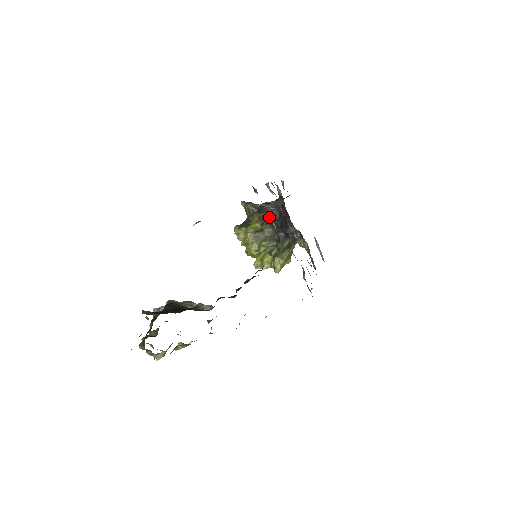
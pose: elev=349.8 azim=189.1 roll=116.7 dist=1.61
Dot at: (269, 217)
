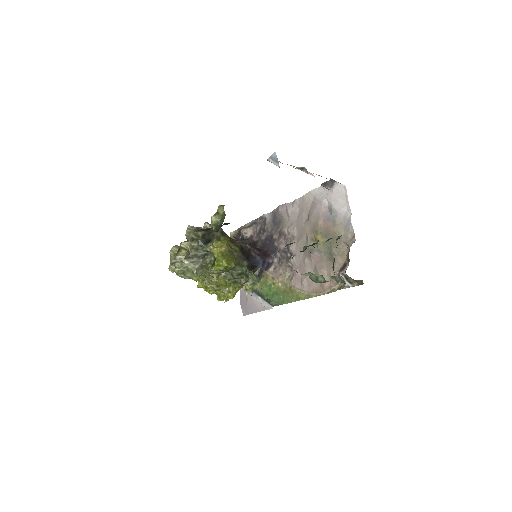
Dot at: (346, 205)
